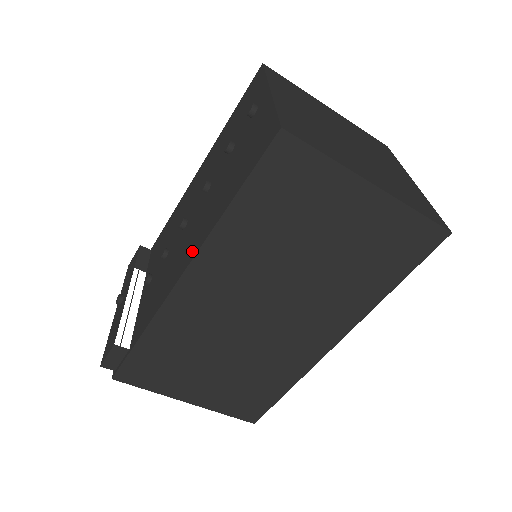
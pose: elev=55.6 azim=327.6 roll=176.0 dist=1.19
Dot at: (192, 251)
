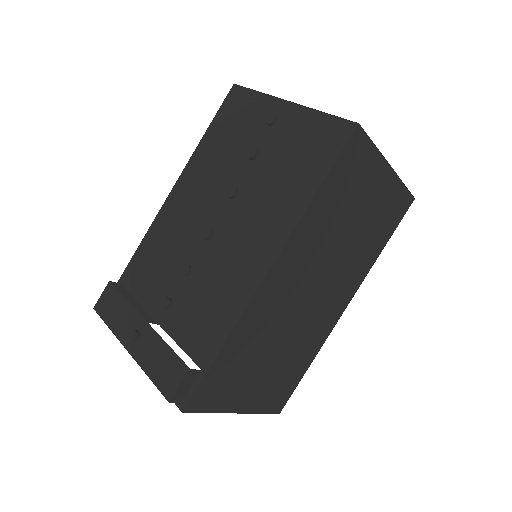
Dot at: (271, 245)
